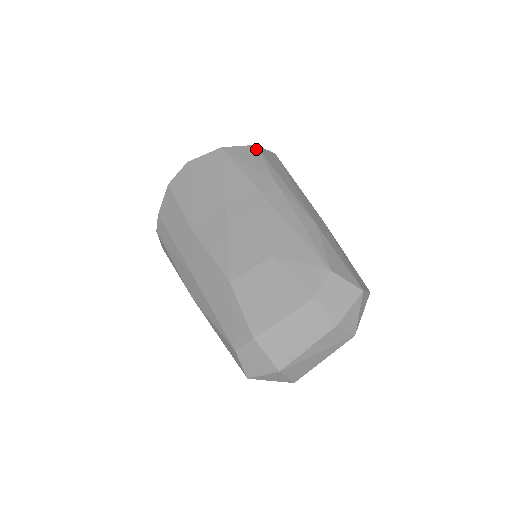
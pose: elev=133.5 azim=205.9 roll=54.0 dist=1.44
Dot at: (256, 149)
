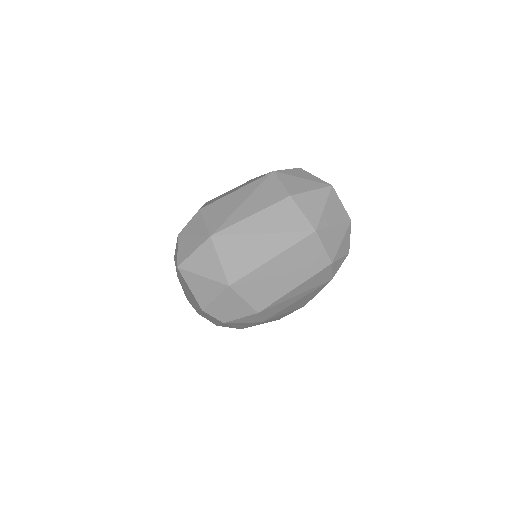
Dot at: occluded
